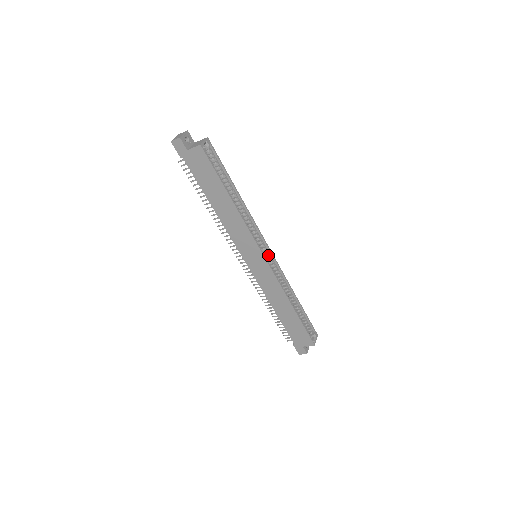
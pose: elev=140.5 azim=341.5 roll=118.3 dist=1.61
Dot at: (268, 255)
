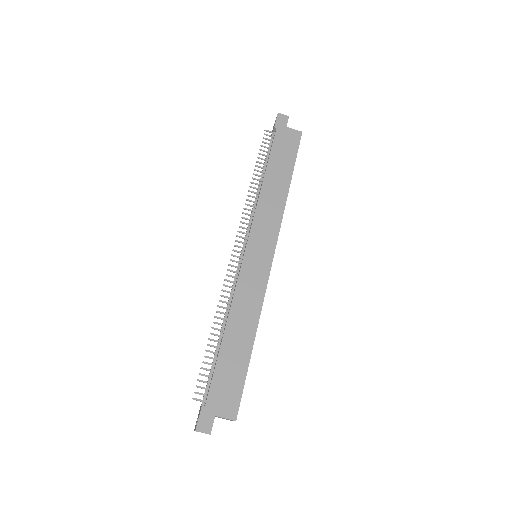
Dot at: occluded
